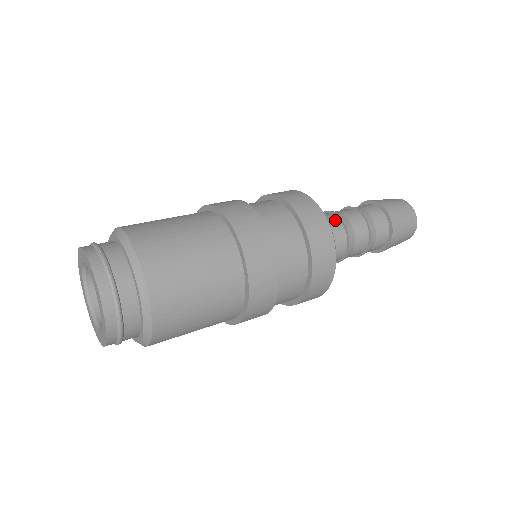
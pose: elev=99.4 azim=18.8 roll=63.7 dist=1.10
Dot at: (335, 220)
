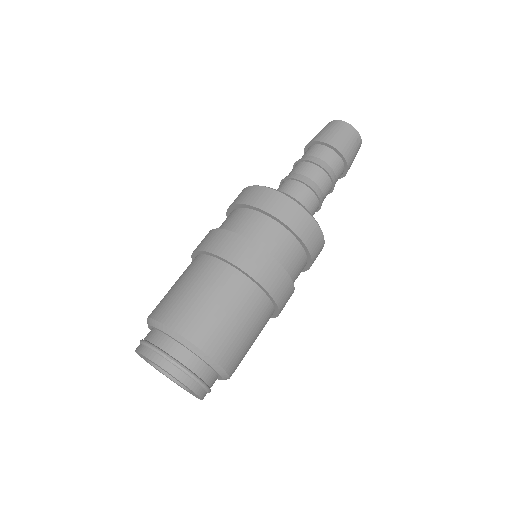
Dot at: (304, 189)
